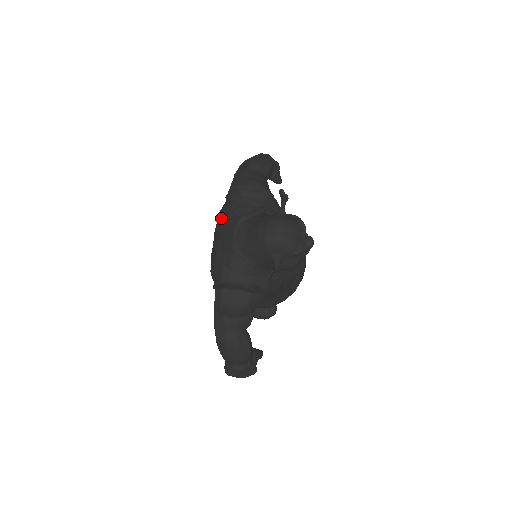
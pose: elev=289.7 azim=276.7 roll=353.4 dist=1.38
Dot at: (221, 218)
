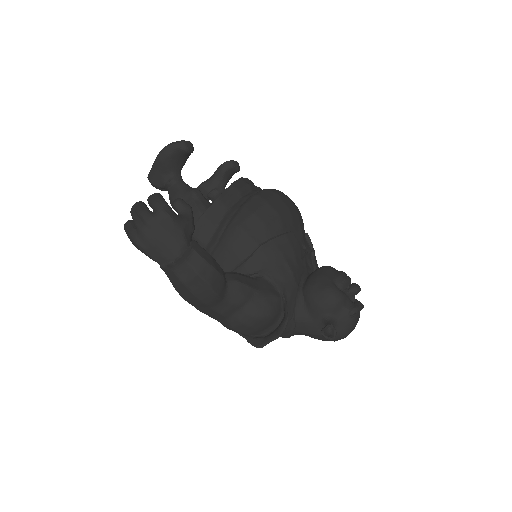
Dot at: occluded
